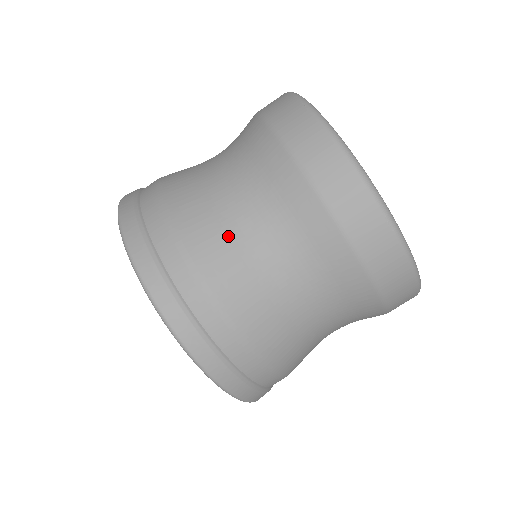
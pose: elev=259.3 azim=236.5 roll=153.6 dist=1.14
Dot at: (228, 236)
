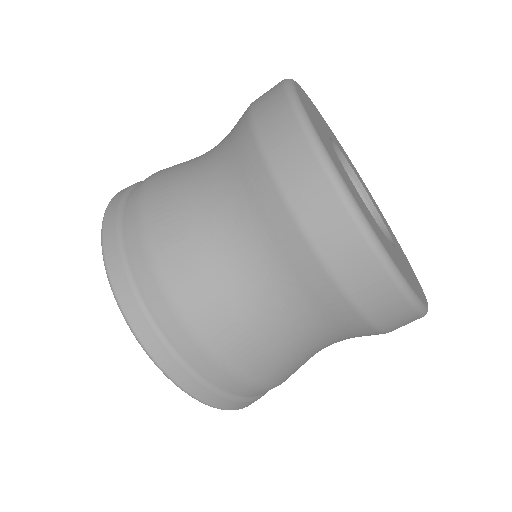
Dot at: (187, 216)
